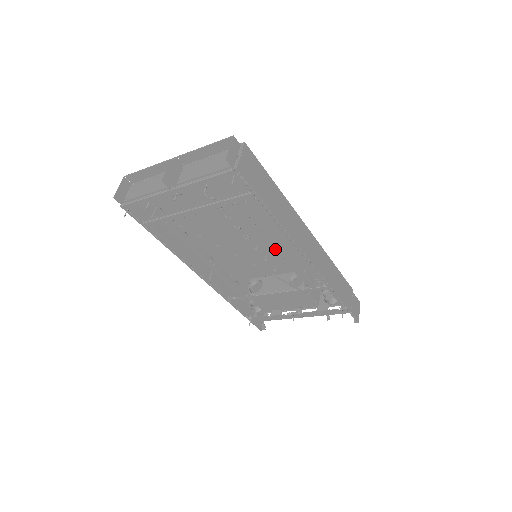
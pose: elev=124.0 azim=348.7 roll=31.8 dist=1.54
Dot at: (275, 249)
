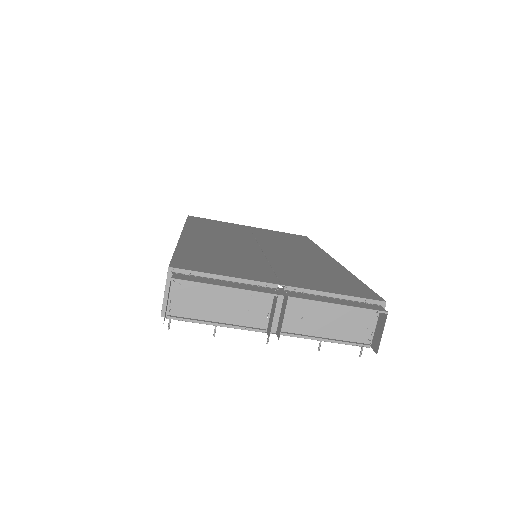
Dot at: occluded
